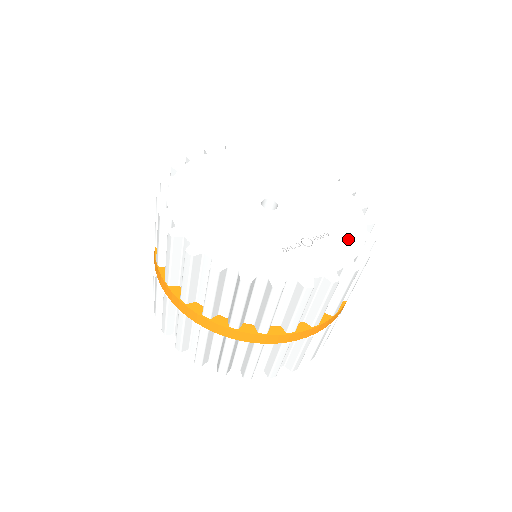
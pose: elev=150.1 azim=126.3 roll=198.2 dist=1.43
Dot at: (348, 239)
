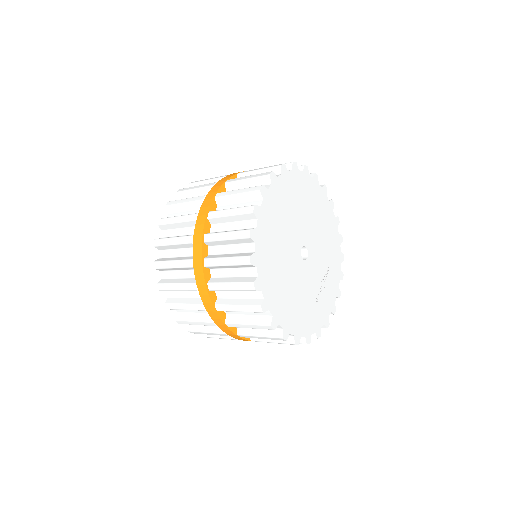
Dot at: (336, 267)
